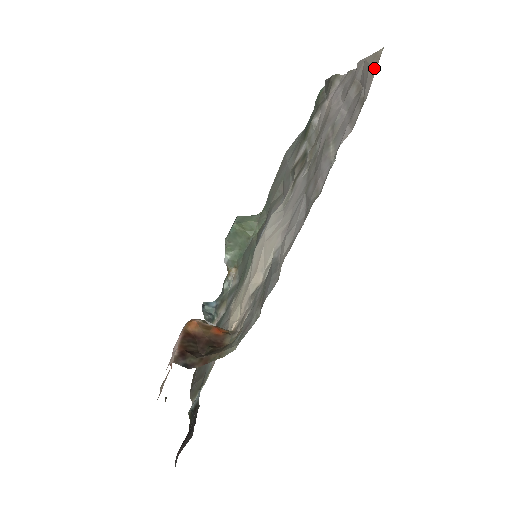
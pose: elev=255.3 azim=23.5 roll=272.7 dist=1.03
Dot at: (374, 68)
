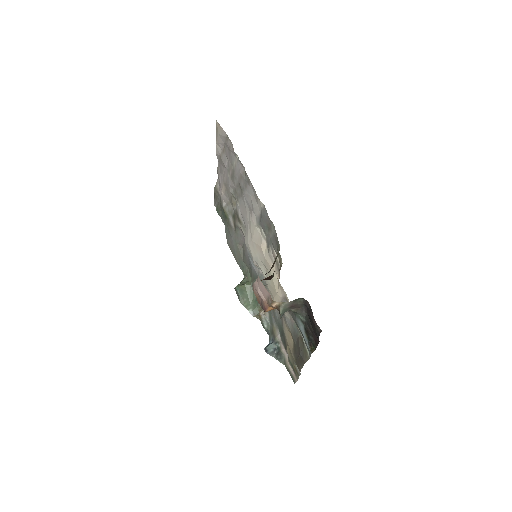
Dot at: (220, 128)
